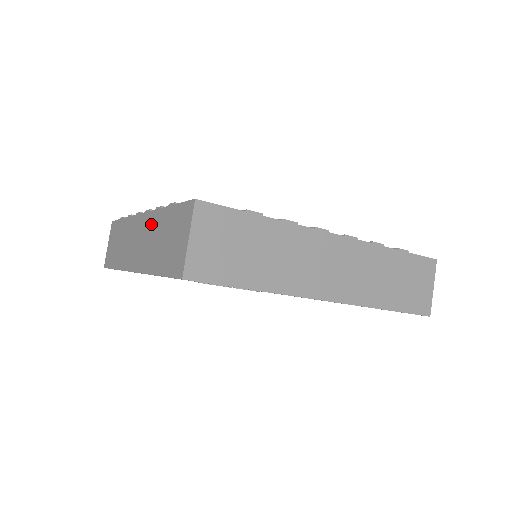
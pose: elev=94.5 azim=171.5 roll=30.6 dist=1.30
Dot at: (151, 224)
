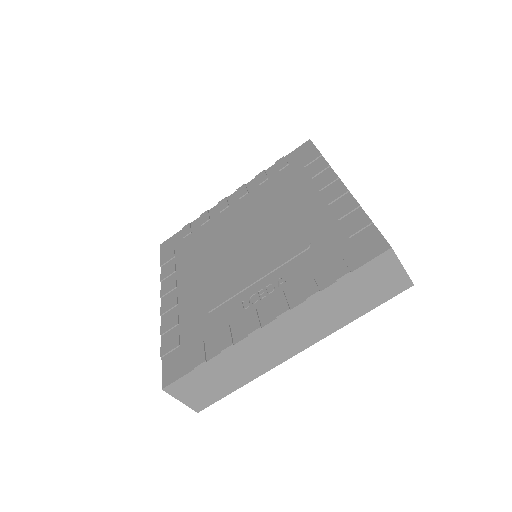
Dot at: occluded
